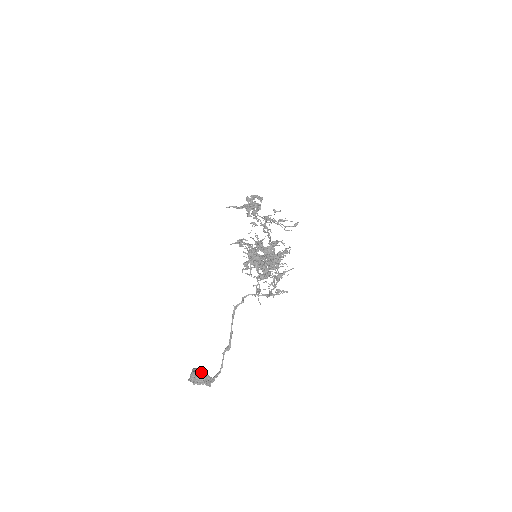
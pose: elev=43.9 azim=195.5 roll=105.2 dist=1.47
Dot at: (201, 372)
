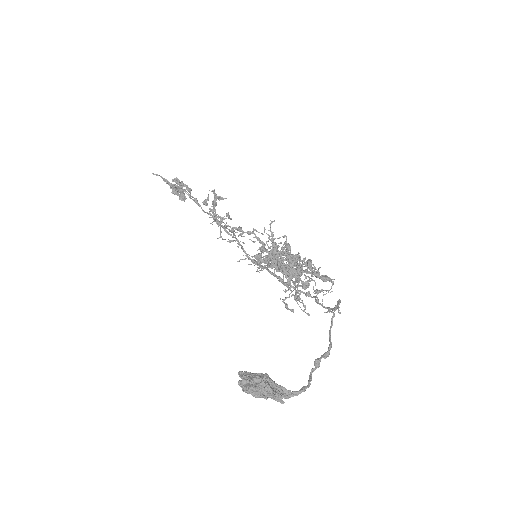
Dot at: occluded
